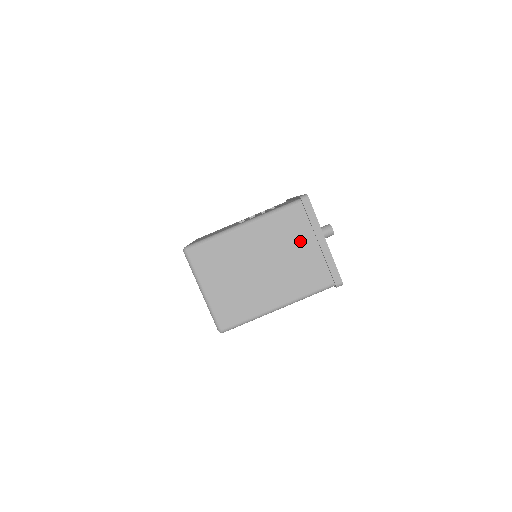
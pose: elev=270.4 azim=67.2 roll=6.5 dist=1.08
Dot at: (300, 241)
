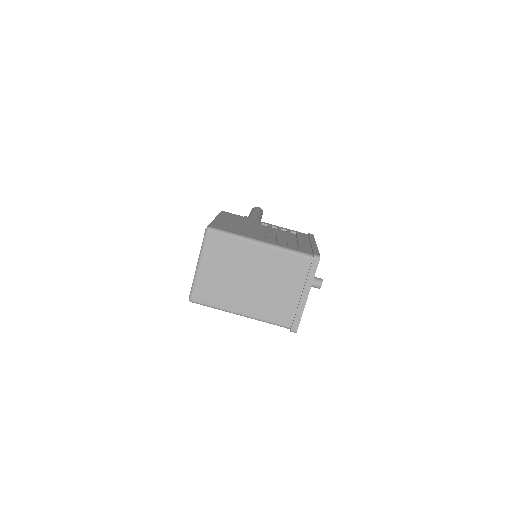
Dot at: (290, 283)
